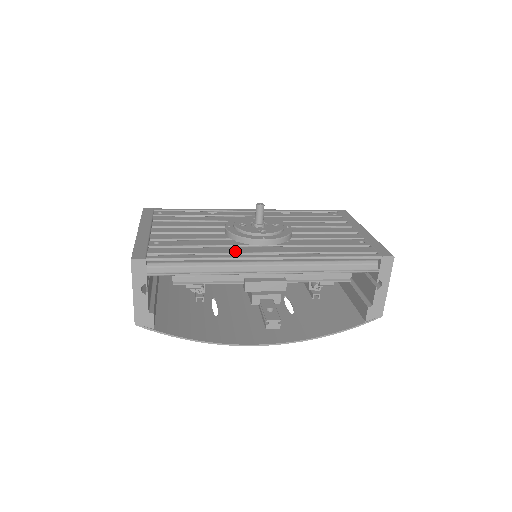
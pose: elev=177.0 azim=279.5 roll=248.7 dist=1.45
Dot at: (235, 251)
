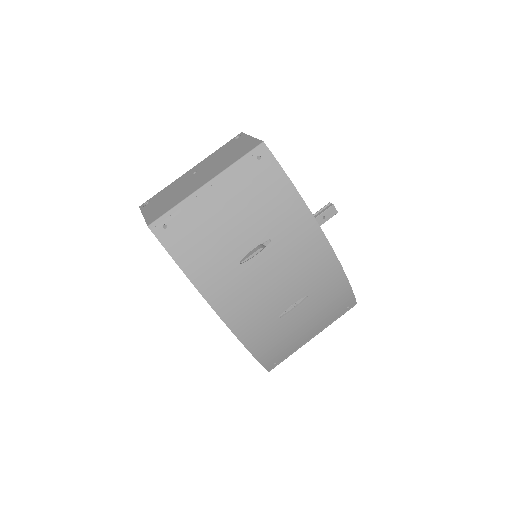
Dot at: occluded
